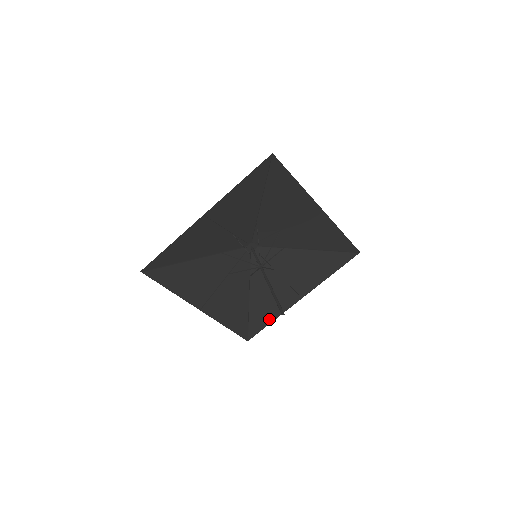
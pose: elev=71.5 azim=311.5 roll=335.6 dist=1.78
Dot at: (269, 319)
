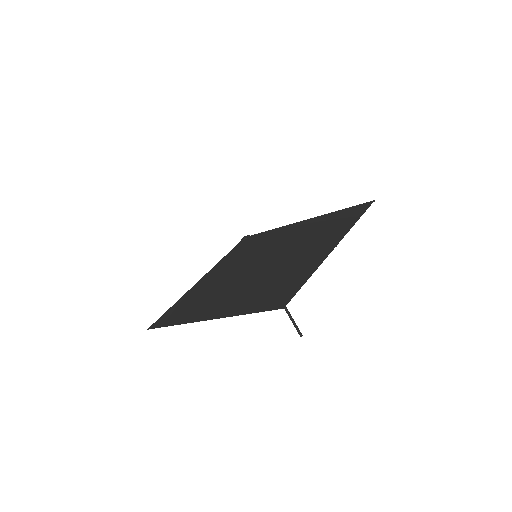
Dot at: occluded
